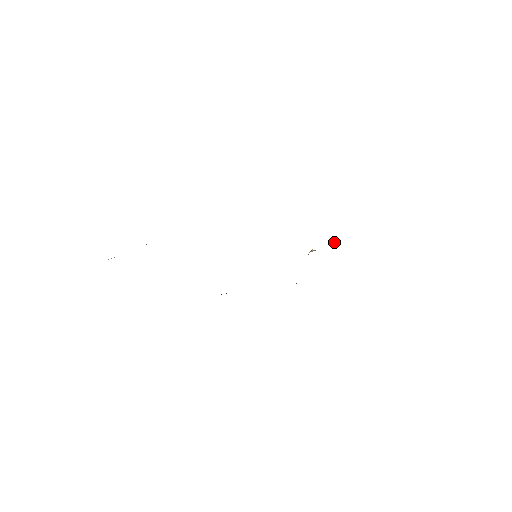
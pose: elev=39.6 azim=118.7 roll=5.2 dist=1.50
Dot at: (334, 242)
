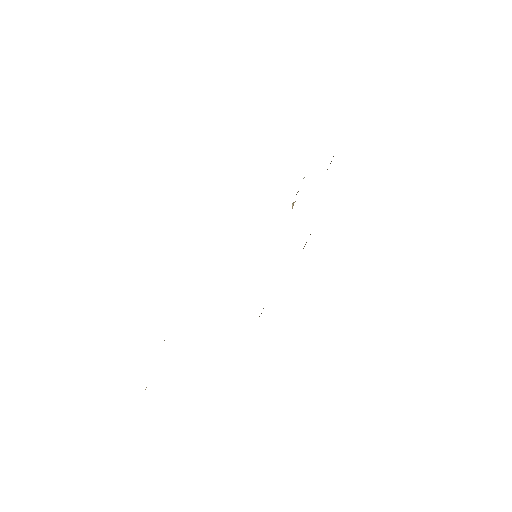
Dot at: occluded
